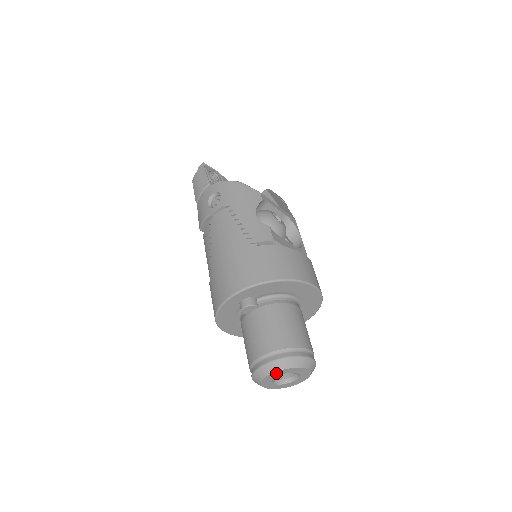
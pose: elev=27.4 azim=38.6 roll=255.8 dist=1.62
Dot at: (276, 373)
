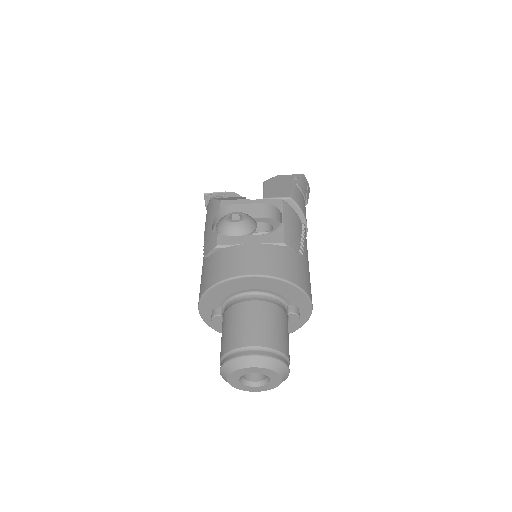
Dot at: (231, 378)
